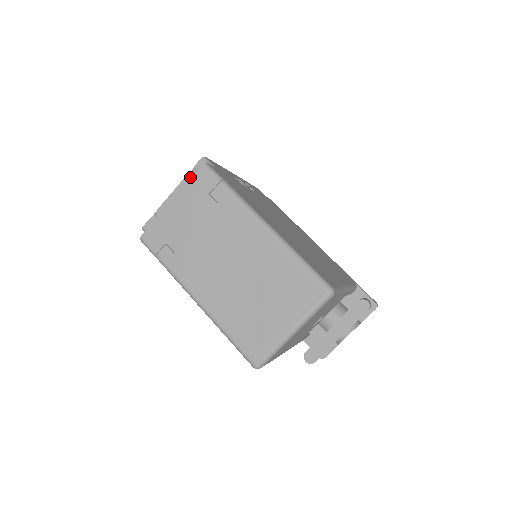
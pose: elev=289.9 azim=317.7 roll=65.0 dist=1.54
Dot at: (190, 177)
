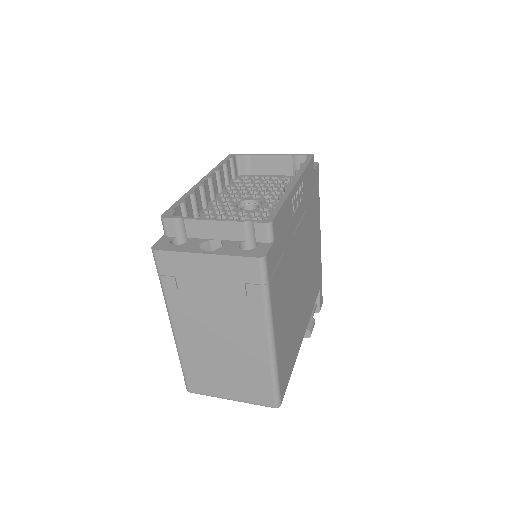
Dot at: (242, 227)
